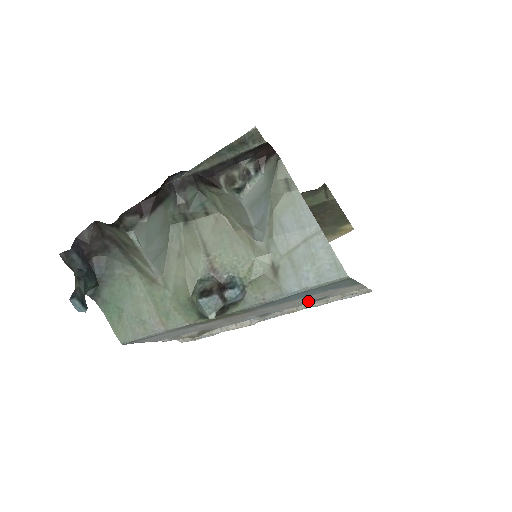
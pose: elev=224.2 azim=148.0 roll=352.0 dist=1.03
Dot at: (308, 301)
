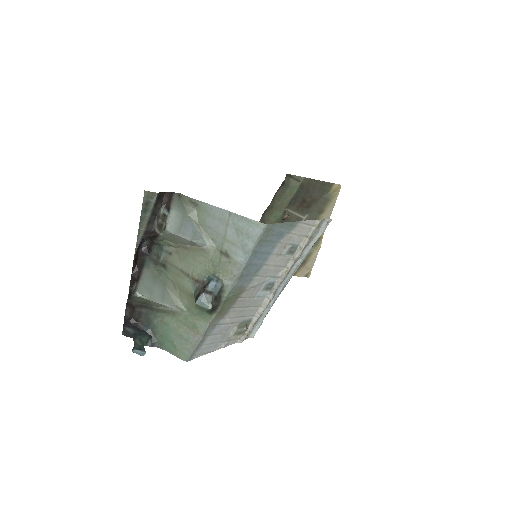
Dot at: (284, 258)
